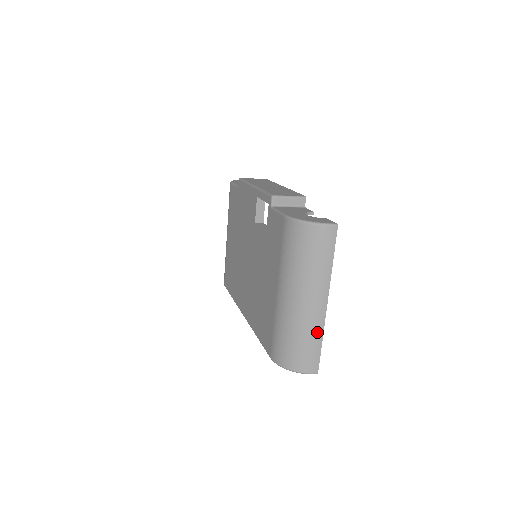
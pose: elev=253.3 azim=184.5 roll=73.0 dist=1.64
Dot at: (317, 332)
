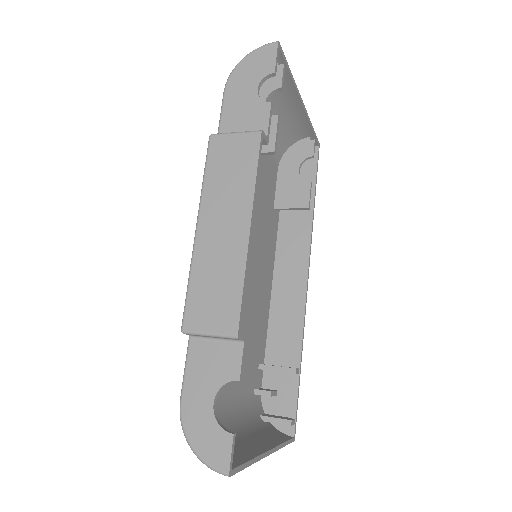
Dot at: occluded
